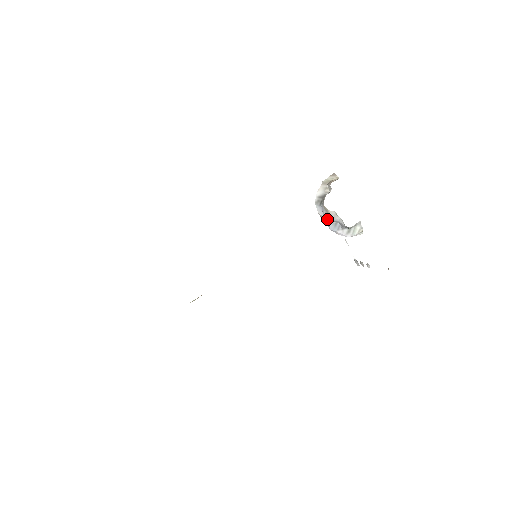
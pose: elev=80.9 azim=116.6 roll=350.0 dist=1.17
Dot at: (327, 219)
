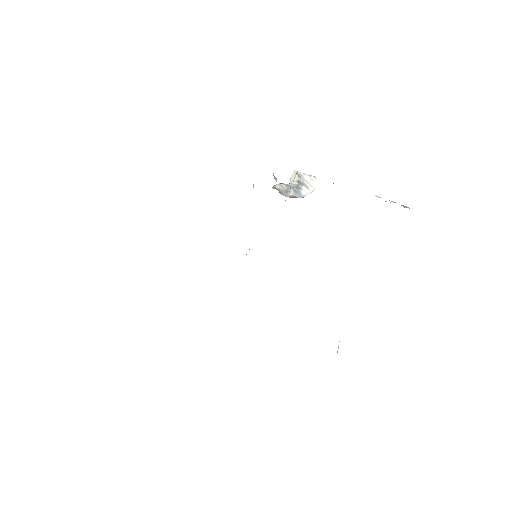
Dot at: occluded
